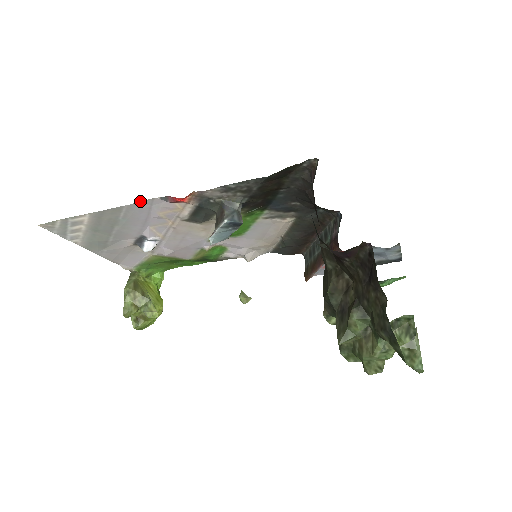
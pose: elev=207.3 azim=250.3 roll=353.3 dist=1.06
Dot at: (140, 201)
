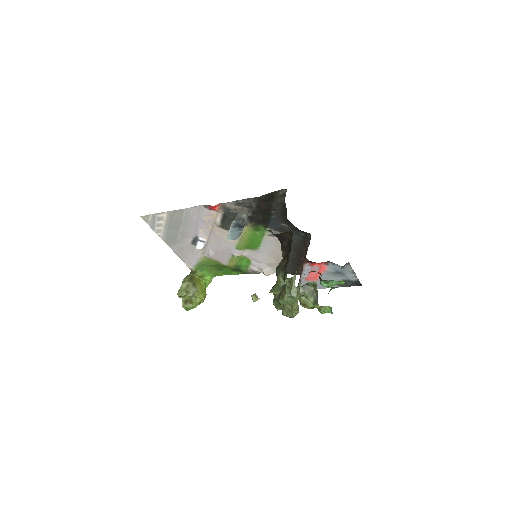
Dot at: occluded
